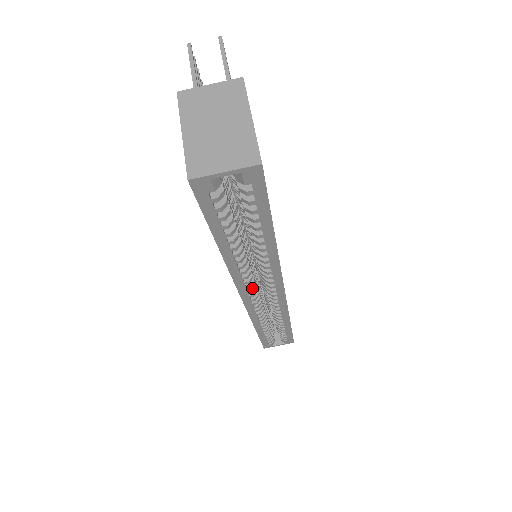
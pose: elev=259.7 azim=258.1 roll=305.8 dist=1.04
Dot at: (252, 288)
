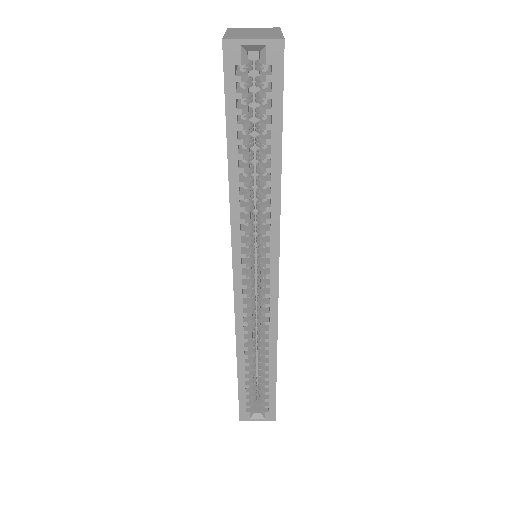
Dot at: (247, 262)
